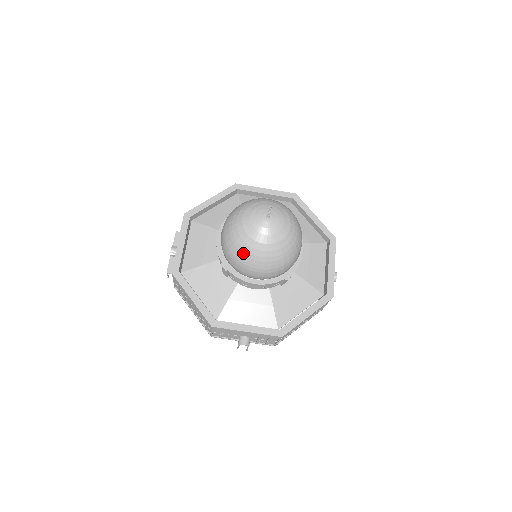
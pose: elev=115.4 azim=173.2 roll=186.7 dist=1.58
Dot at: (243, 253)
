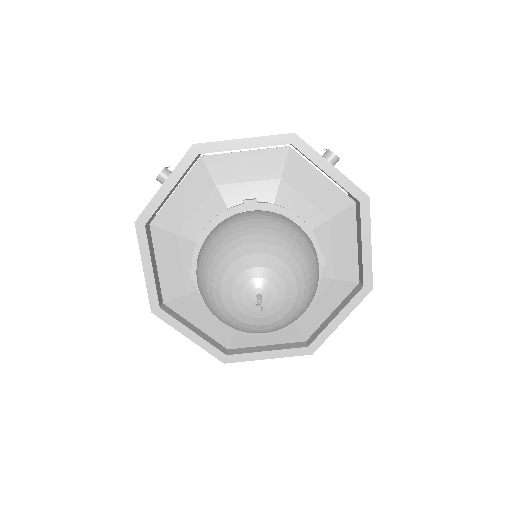
Dot at: occluded
